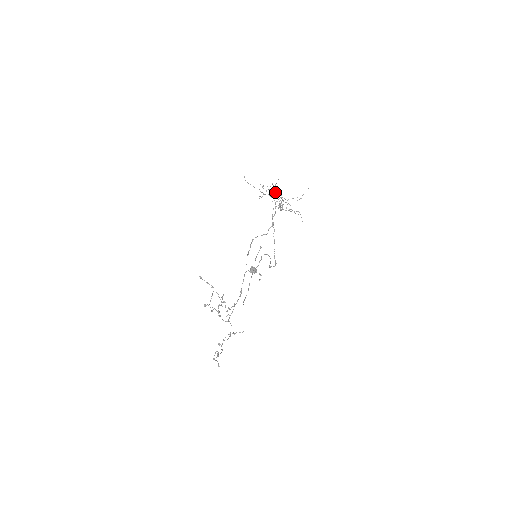
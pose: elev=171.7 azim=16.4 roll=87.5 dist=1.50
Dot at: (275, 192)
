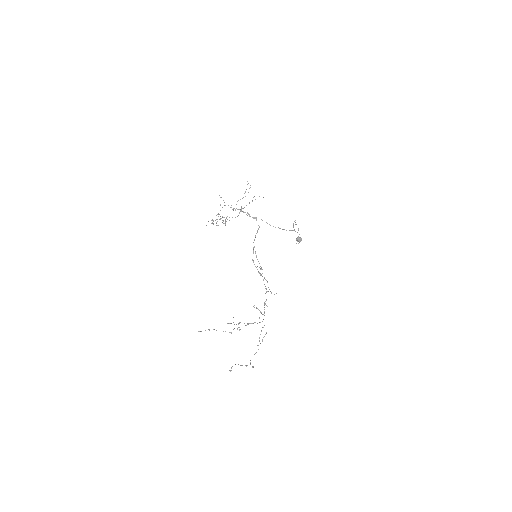
Dot at: occluded
